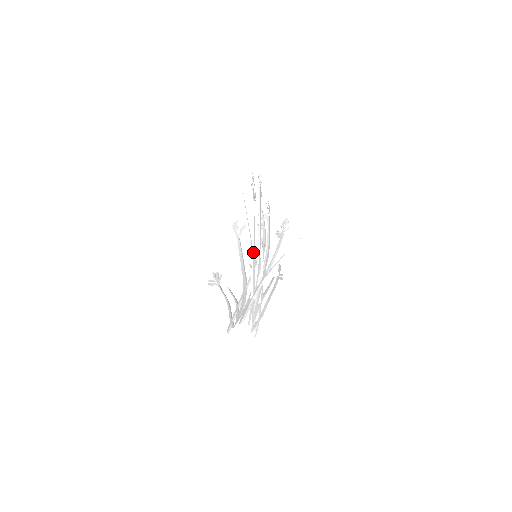
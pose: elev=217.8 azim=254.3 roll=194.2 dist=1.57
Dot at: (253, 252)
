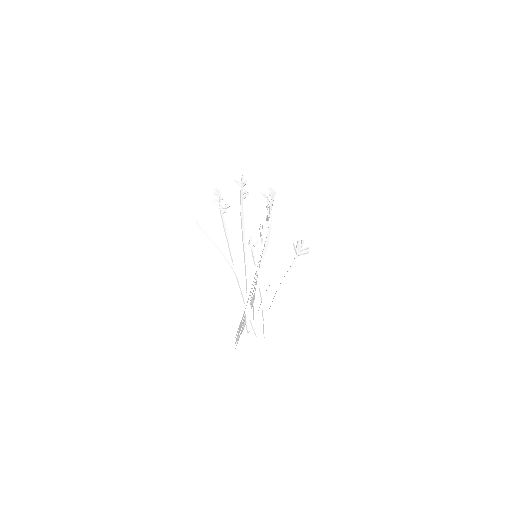
Dot at: (233, 263)
